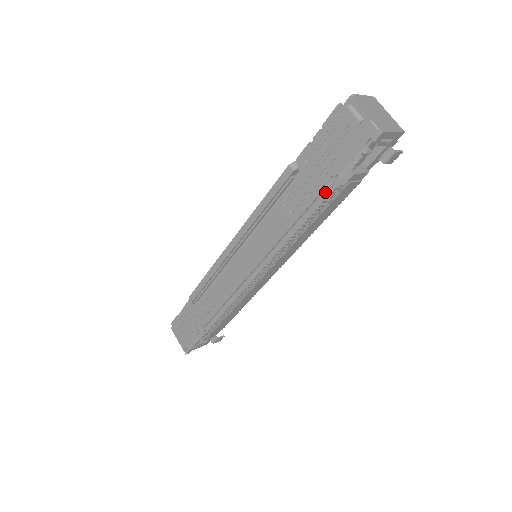
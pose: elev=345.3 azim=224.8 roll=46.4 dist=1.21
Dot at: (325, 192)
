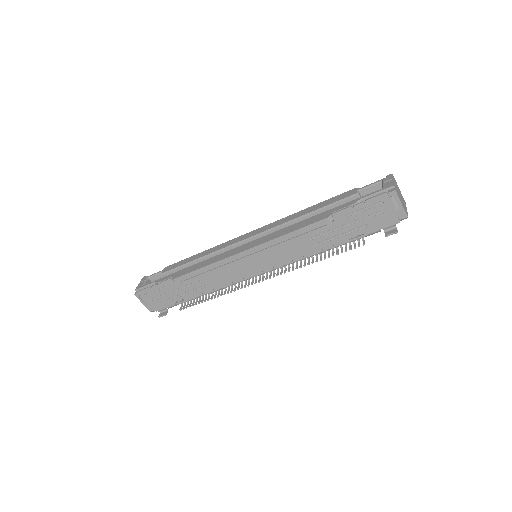
Dot at: (349, 239)
